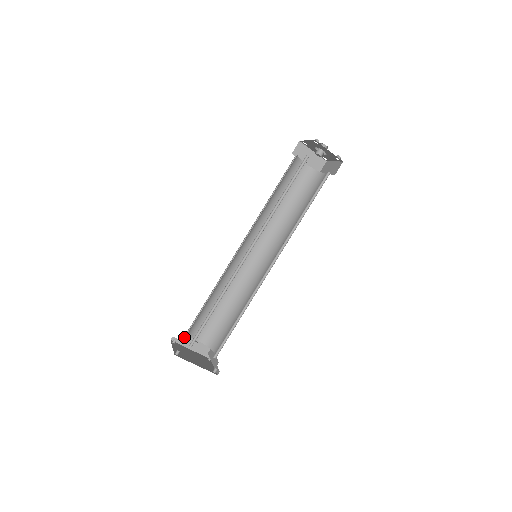
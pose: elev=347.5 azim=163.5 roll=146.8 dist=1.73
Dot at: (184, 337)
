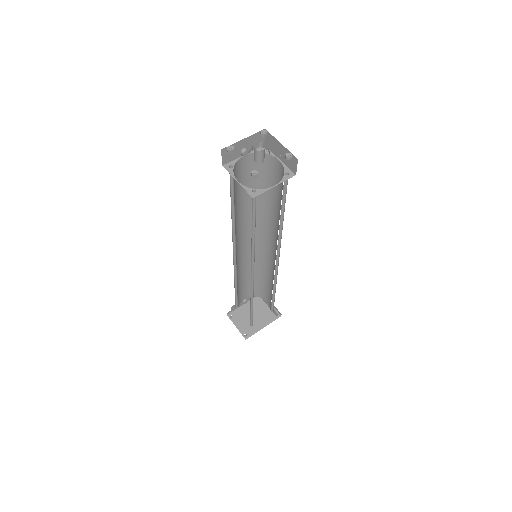
Dot at: (234, 306)
